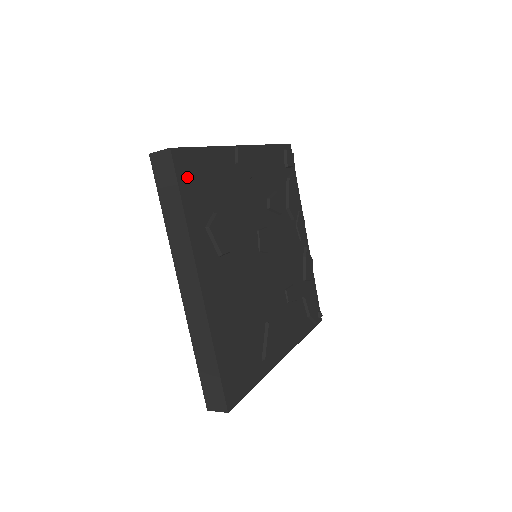
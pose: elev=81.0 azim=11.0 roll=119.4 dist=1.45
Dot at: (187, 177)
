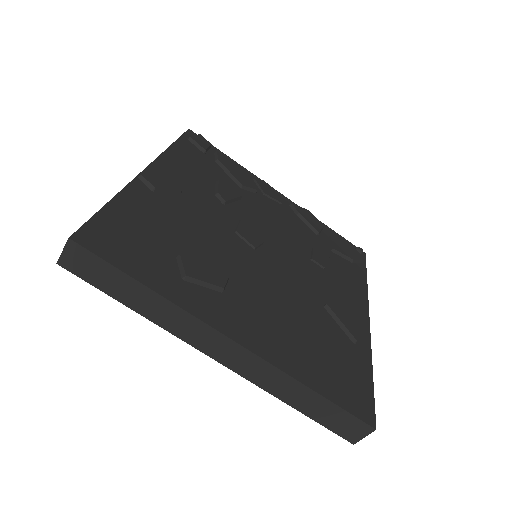
Dot at: (115, 249)
